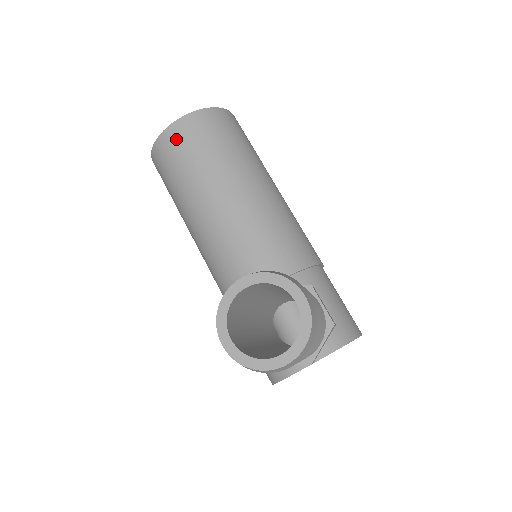
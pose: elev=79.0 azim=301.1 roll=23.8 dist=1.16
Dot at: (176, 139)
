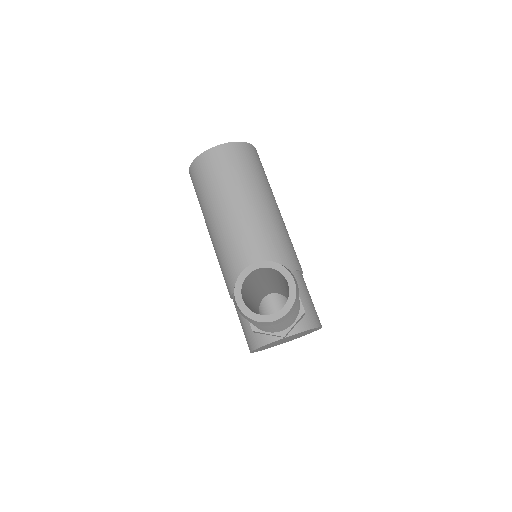
Dot at: (213, 160)
